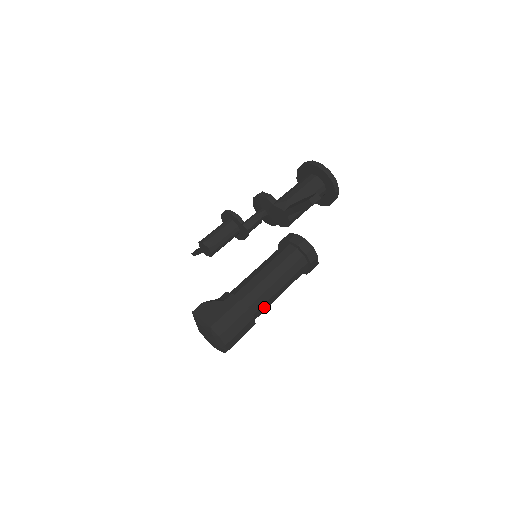
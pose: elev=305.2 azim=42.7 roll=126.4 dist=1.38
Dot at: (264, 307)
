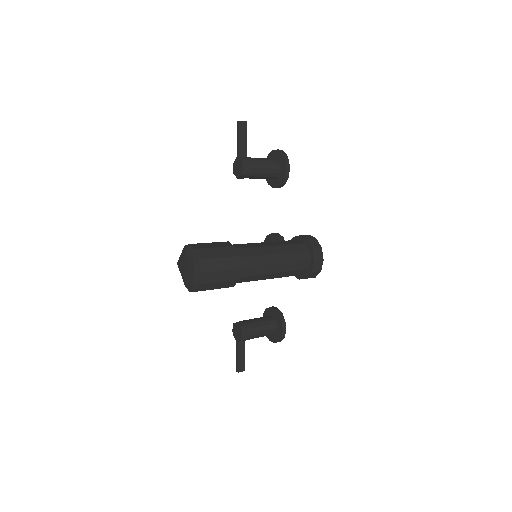
Dot at: (251, 252)
